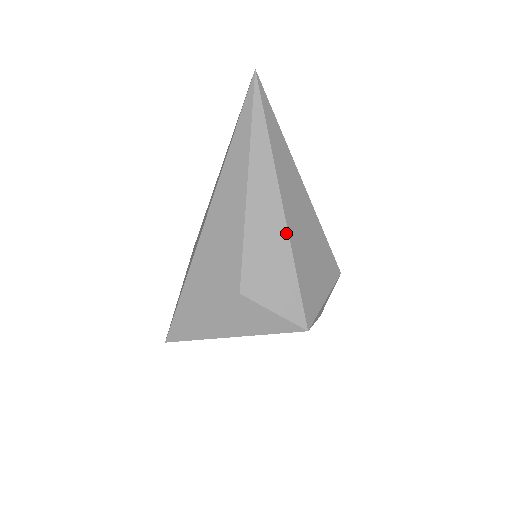
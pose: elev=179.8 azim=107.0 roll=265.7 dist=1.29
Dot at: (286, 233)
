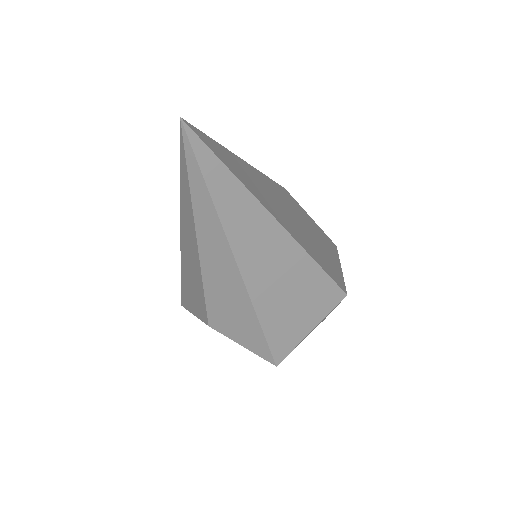
Dot at: (246, 294)
